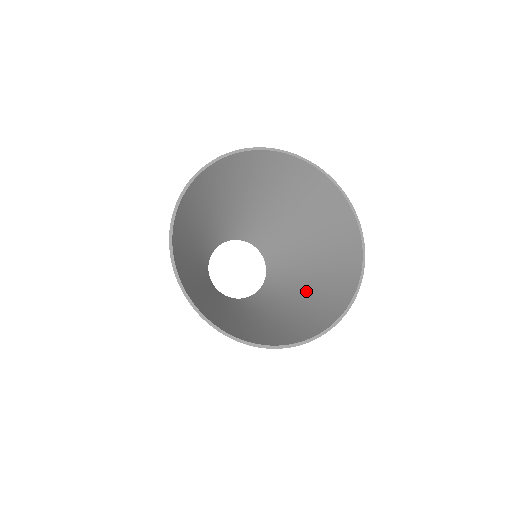
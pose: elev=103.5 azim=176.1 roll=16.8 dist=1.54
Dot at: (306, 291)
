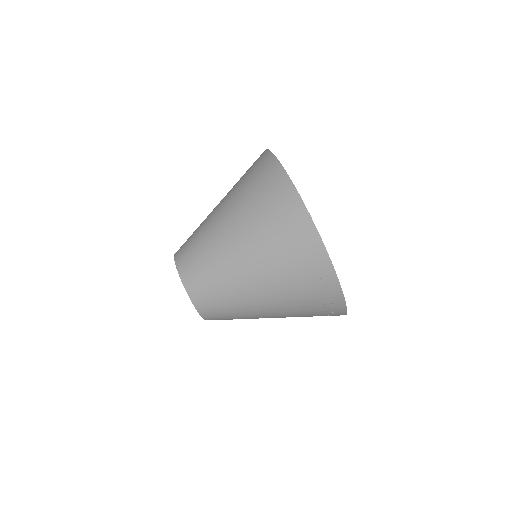
Dot at: occluded
